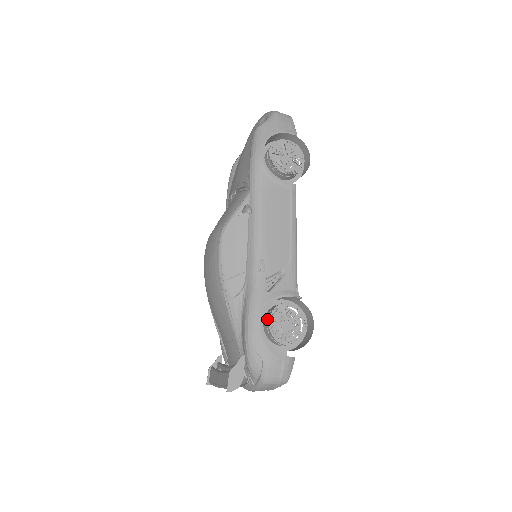
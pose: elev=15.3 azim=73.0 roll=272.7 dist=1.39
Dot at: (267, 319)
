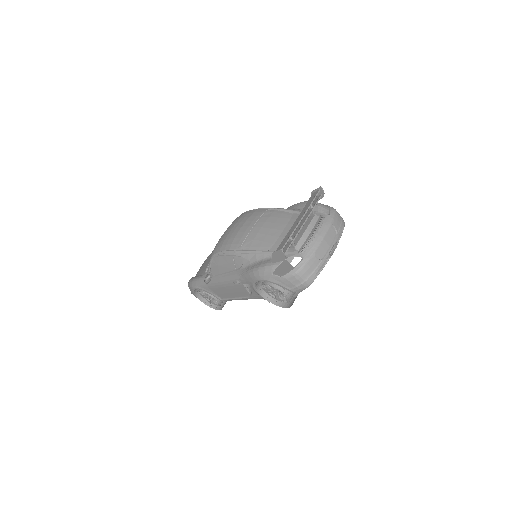
Dot at: occluded
